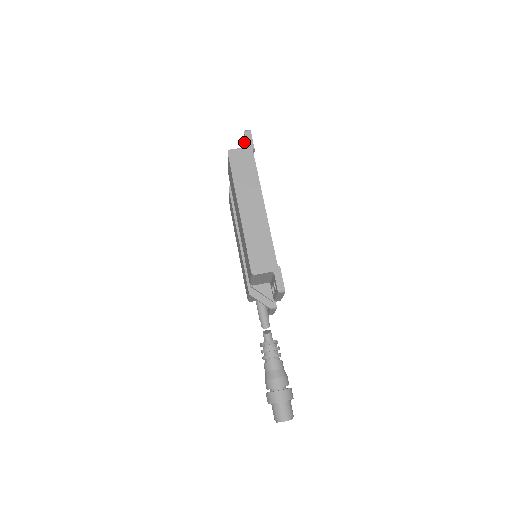
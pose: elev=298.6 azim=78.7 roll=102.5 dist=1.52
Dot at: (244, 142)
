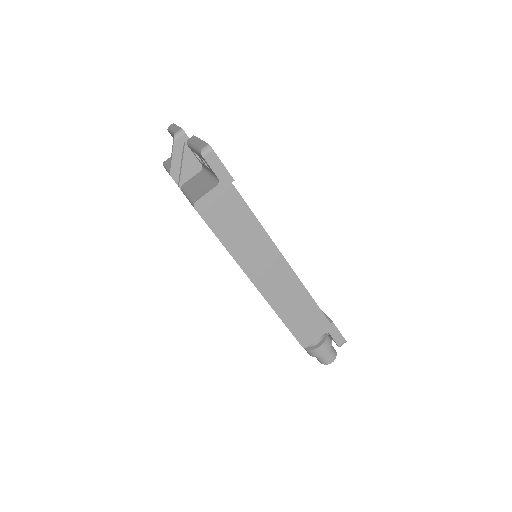
Dot at: occluded
